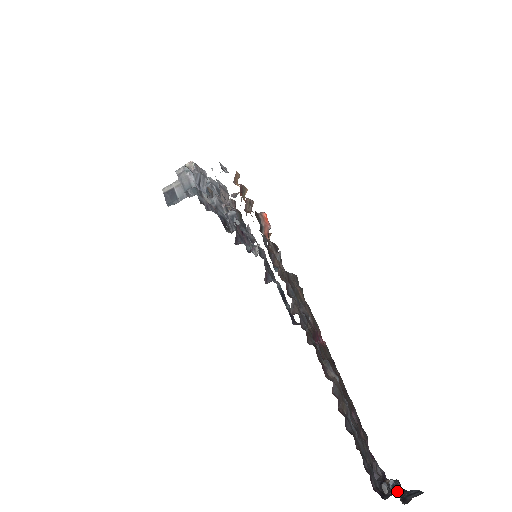
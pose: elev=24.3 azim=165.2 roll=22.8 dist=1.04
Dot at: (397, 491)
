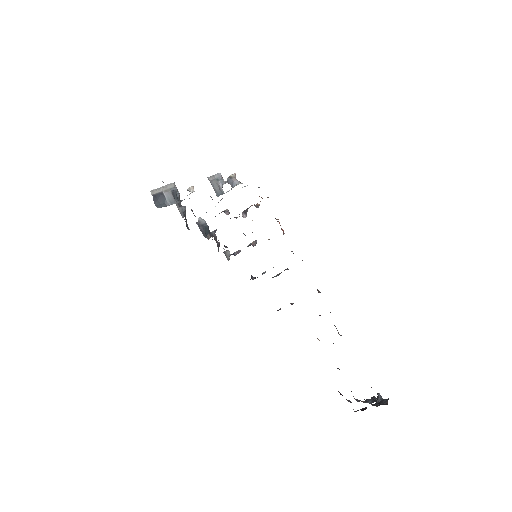
Dot at: (383, 399)
